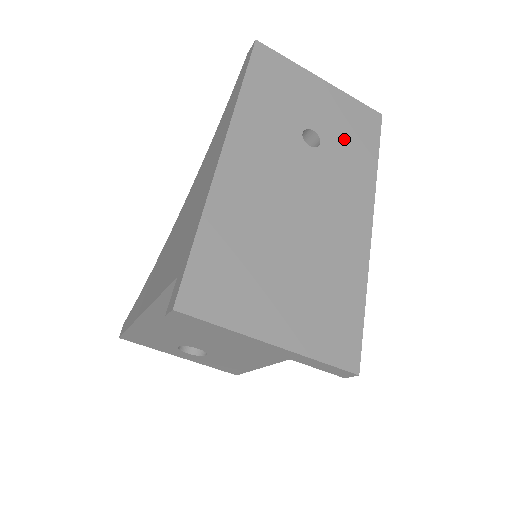
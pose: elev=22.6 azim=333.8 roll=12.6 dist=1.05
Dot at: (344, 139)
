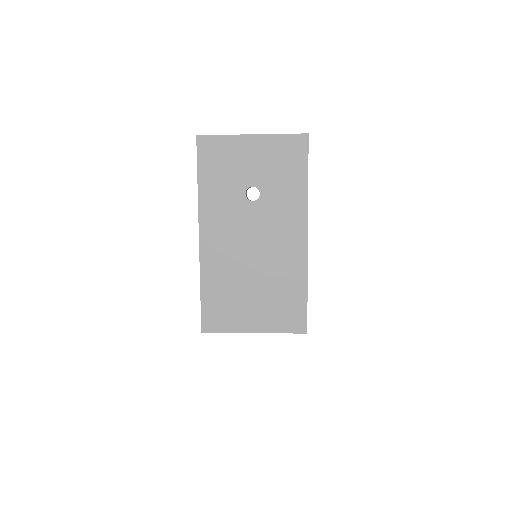
Dot at: (277, 179)
